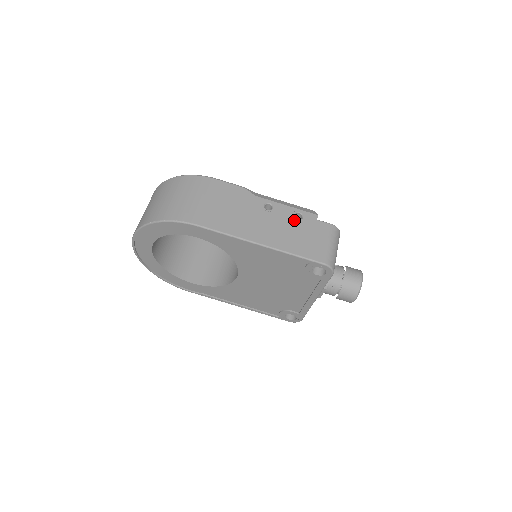
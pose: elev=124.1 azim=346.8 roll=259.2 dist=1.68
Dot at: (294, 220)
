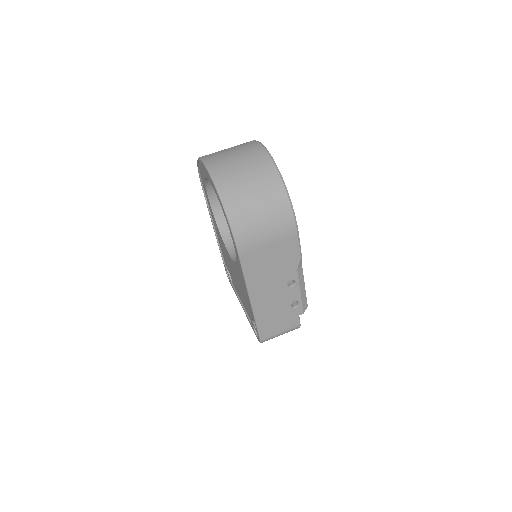
Dot at: (289, 305)
